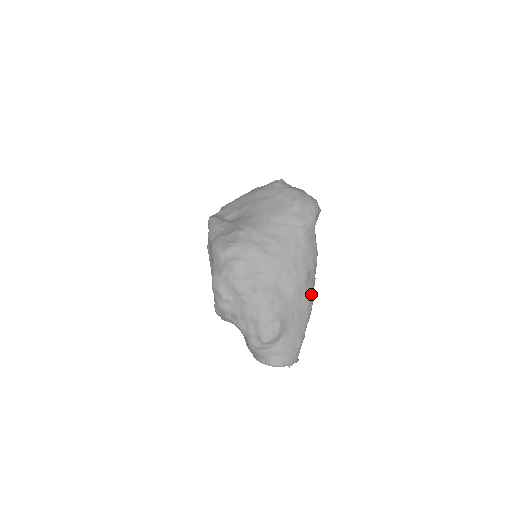
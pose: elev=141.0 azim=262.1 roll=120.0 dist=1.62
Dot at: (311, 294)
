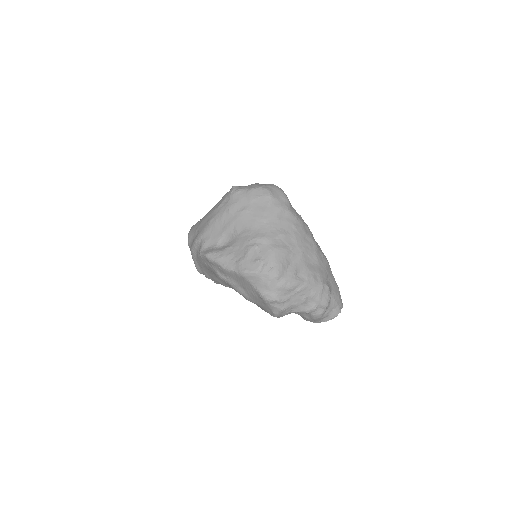
Dot at: occluded
